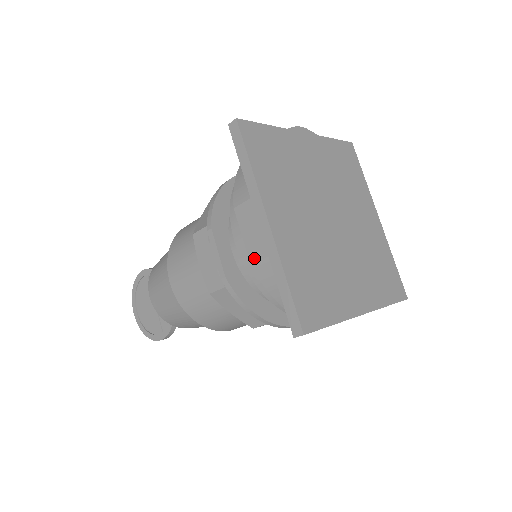
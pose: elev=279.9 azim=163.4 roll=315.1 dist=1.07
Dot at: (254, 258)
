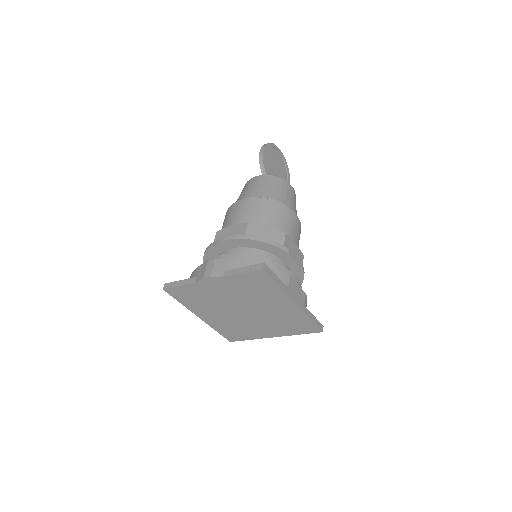
Dot at: occluded
